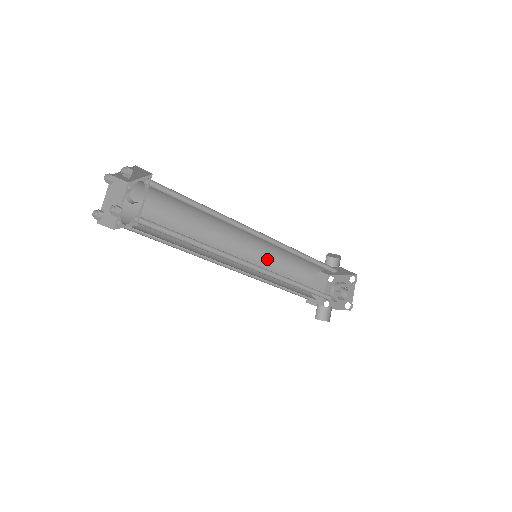
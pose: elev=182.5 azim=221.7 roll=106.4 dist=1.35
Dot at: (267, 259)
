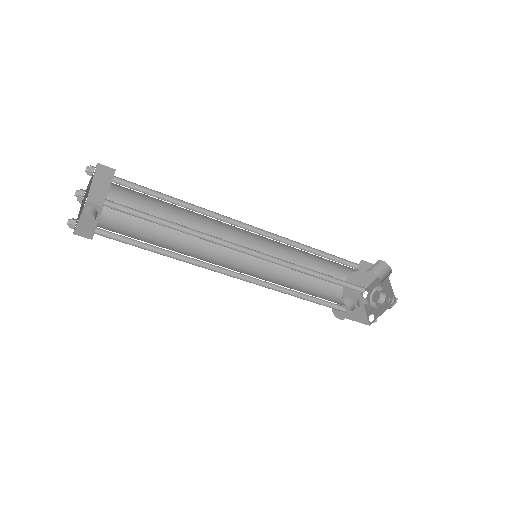
Dot at: (288, 248)
